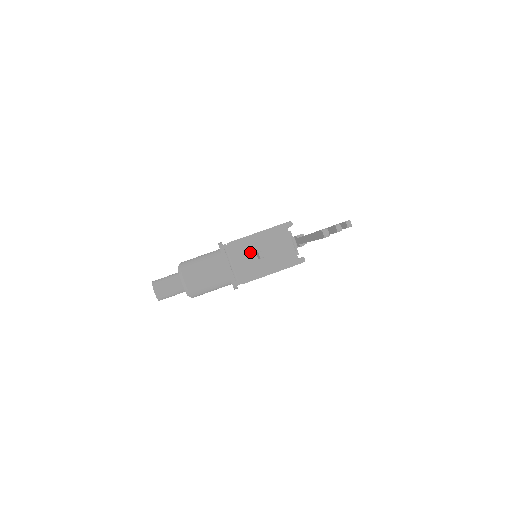
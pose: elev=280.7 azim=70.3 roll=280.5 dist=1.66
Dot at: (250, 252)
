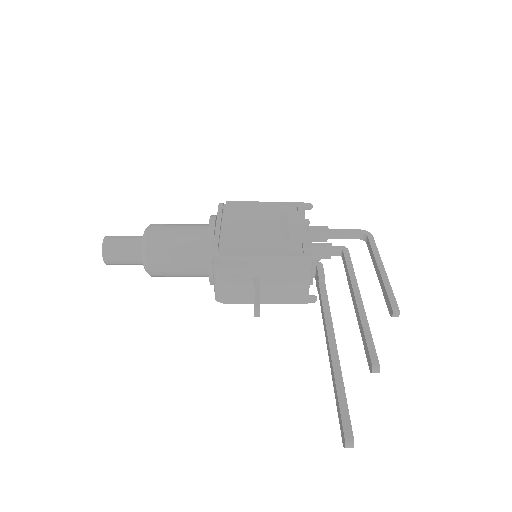
Dot at: (247, 278)
